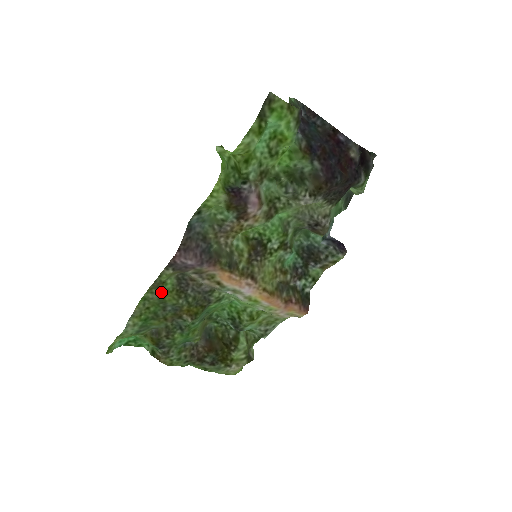
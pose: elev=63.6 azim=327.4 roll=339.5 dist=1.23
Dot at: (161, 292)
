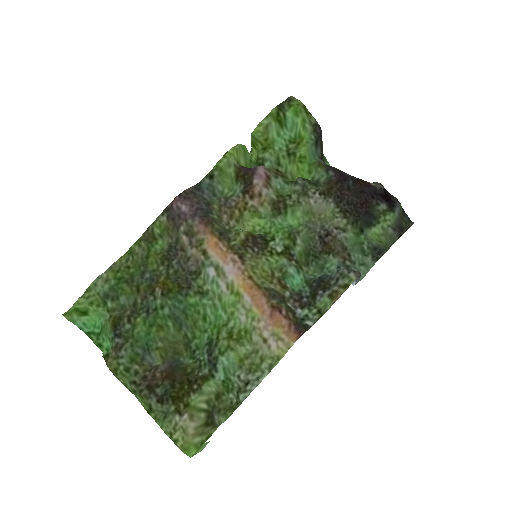
Dot at: (148, 249)
